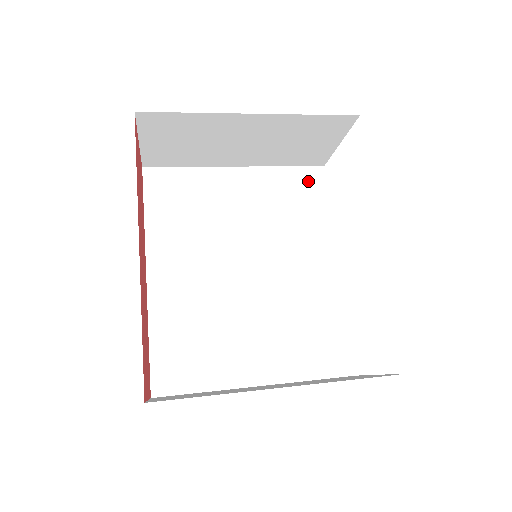
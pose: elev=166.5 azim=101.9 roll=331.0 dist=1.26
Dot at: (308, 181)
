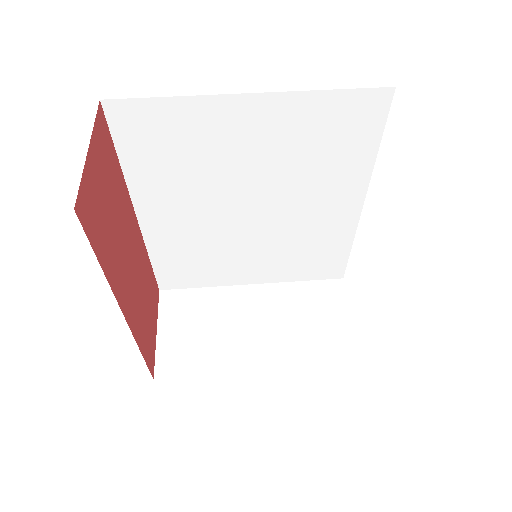
Dot at: (360, 111)
